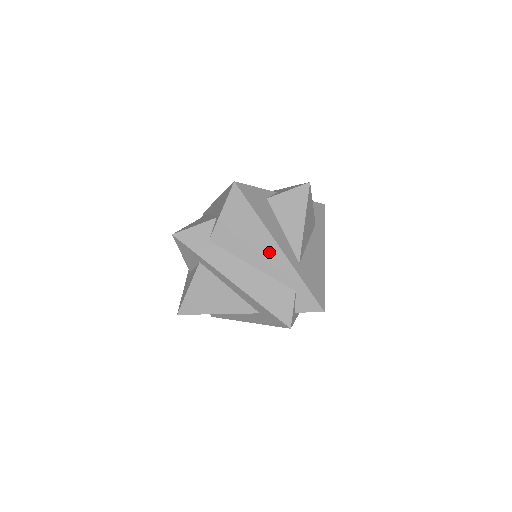
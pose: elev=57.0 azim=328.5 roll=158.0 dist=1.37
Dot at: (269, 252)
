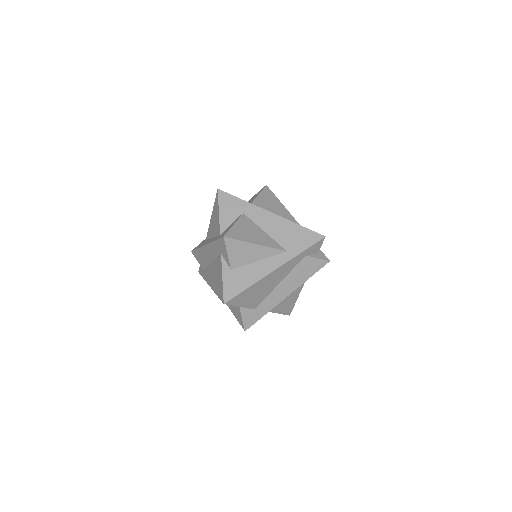
Dot at: (276, 275)
